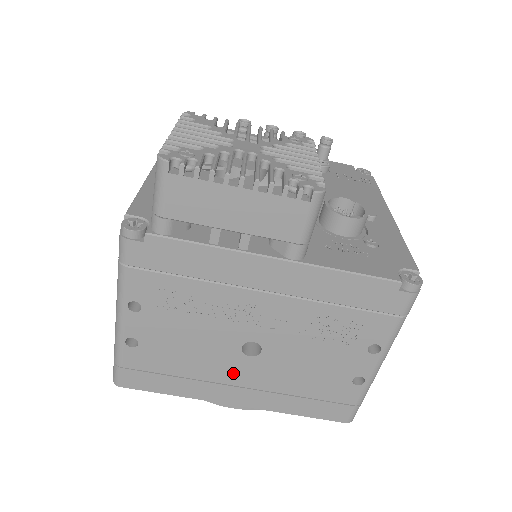
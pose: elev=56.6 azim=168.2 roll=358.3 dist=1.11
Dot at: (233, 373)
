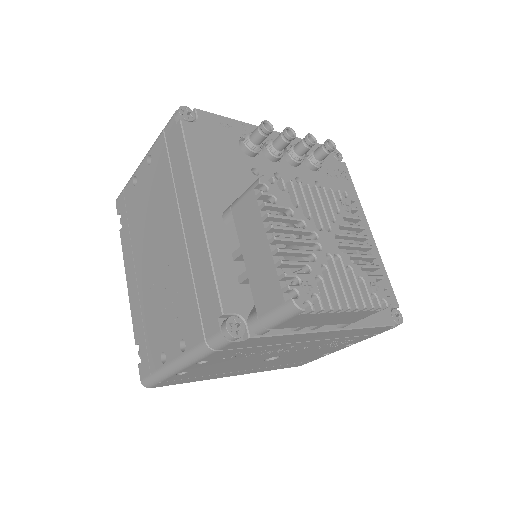
Dot at: (248, 367)
